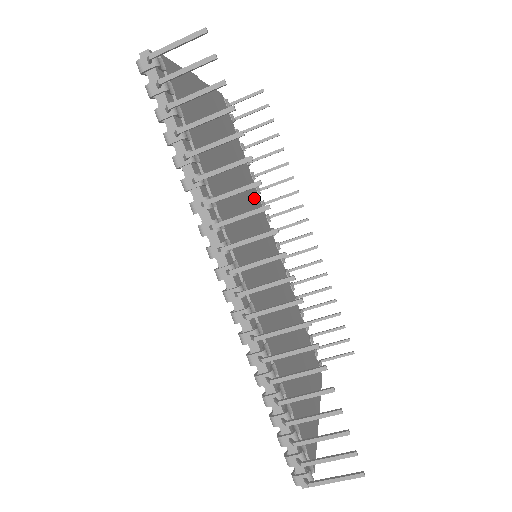
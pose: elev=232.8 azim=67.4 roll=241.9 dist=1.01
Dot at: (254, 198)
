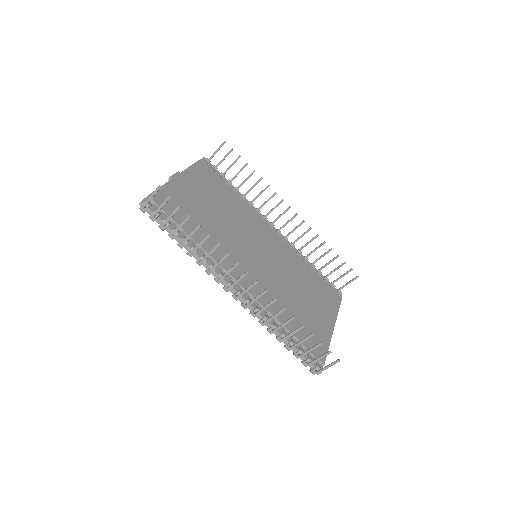
Dot at: (247, 215)
